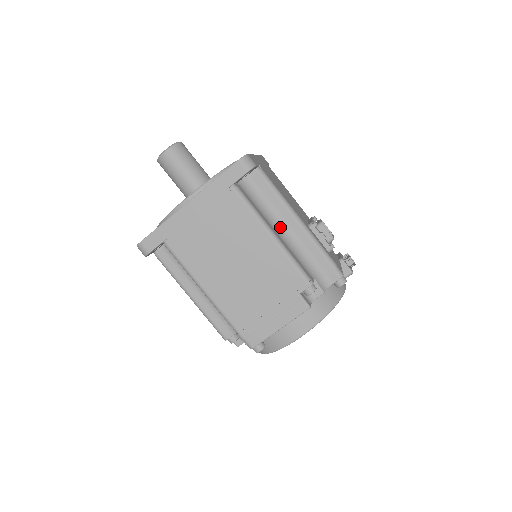
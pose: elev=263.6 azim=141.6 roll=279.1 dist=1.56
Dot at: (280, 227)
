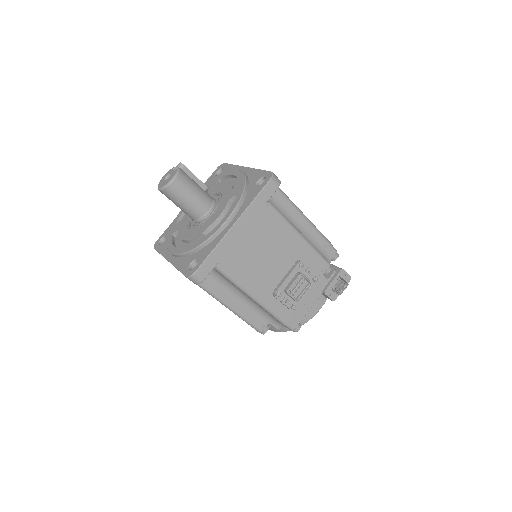
Dot at: (241, 295)
